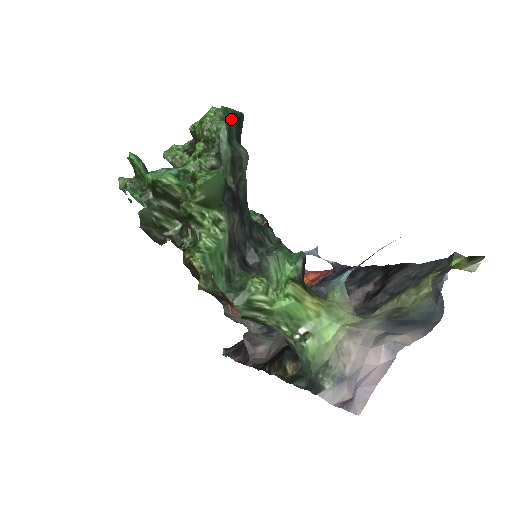
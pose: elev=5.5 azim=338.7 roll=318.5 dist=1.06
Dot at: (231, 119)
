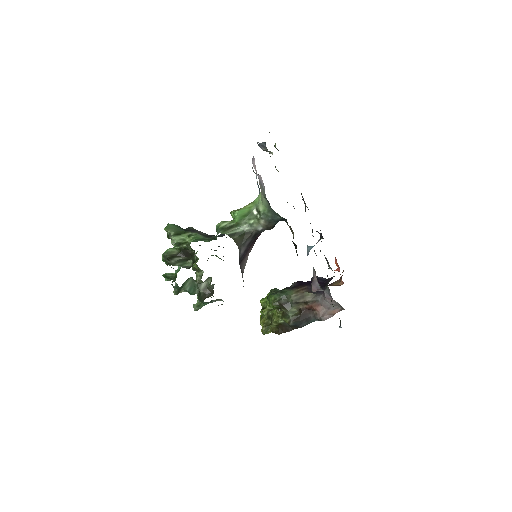
Dot at: occluded
